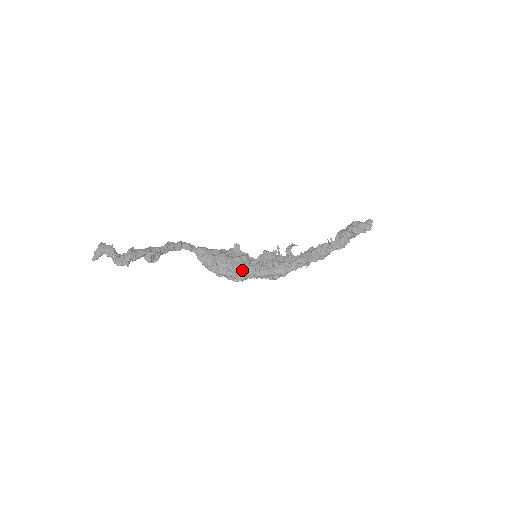
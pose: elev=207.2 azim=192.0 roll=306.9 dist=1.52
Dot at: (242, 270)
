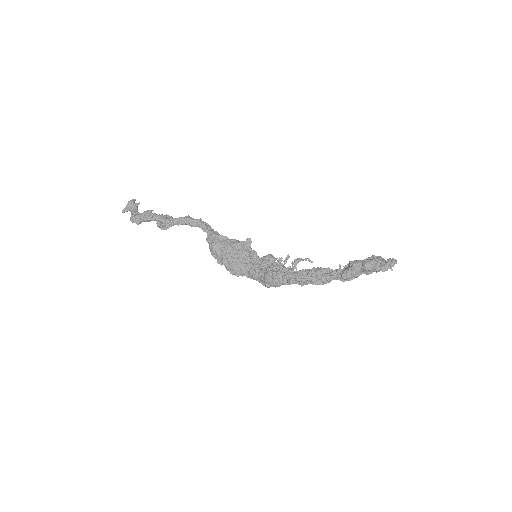
Dot at: (239, 265)
